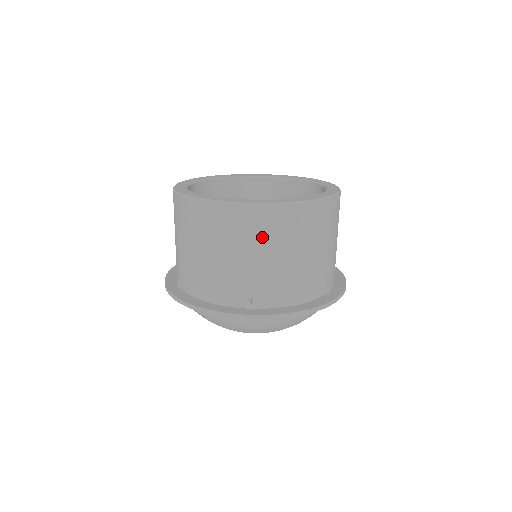
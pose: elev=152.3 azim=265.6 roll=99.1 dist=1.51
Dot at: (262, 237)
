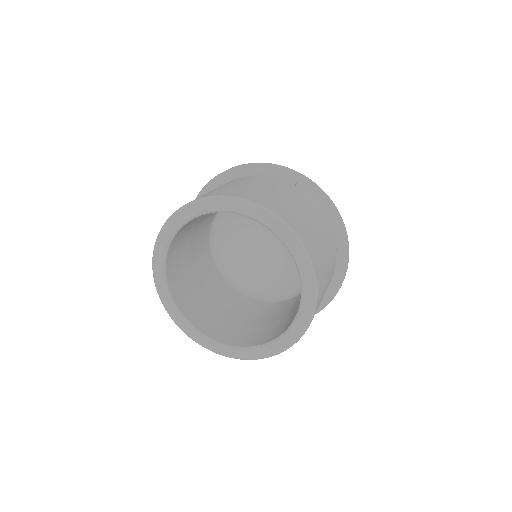
Dot at: occluded
